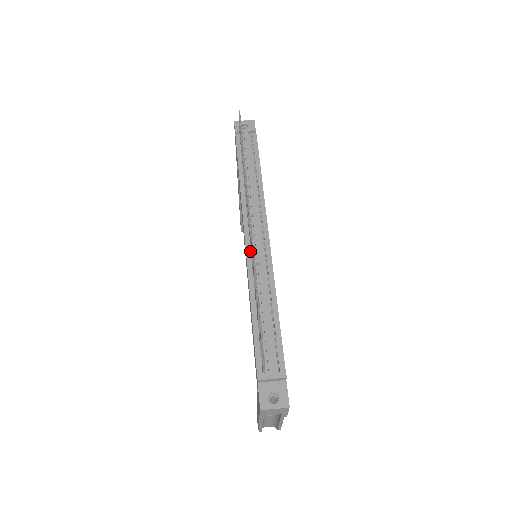
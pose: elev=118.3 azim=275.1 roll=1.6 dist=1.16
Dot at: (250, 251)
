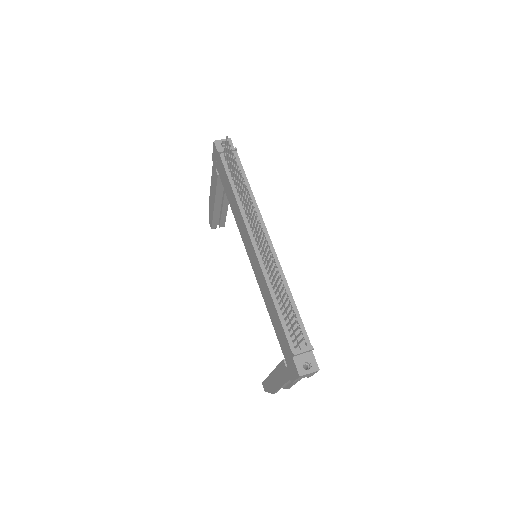
Dot at: (260, 255)
